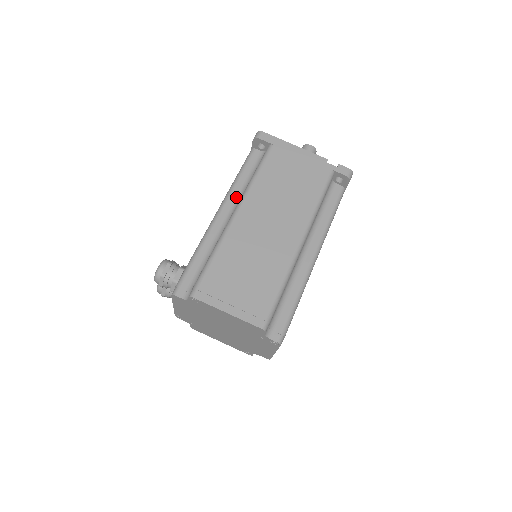
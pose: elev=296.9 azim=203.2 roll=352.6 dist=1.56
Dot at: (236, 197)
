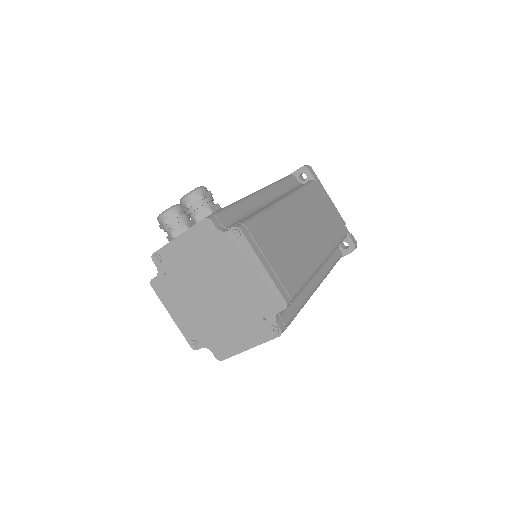
Dot at: (276, 193)
